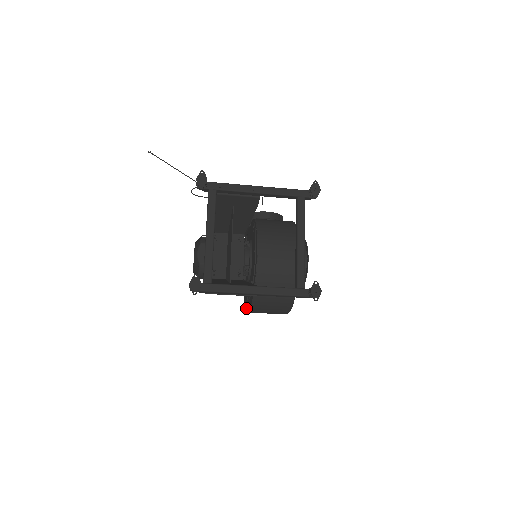
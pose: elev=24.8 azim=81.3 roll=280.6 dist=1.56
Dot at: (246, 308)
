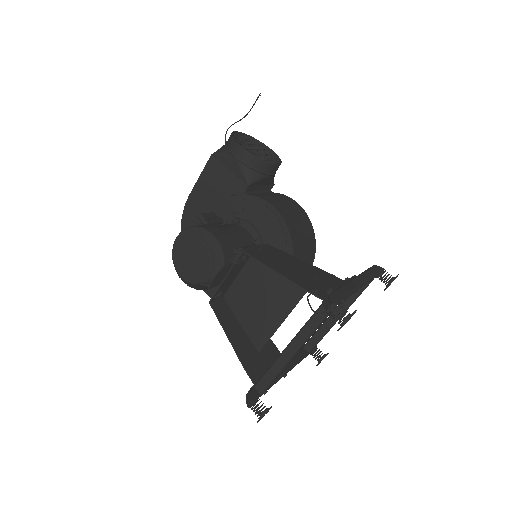
Dot at: occluded
